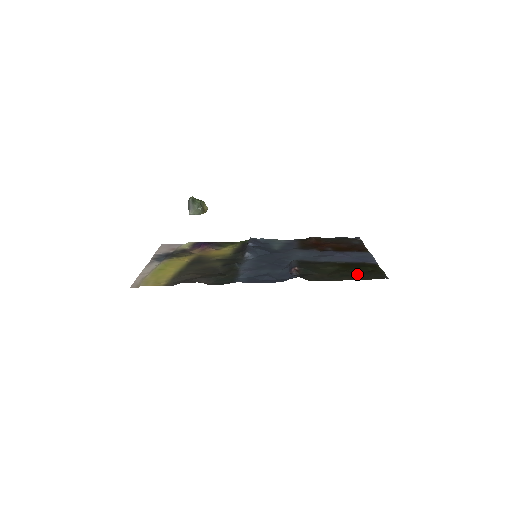
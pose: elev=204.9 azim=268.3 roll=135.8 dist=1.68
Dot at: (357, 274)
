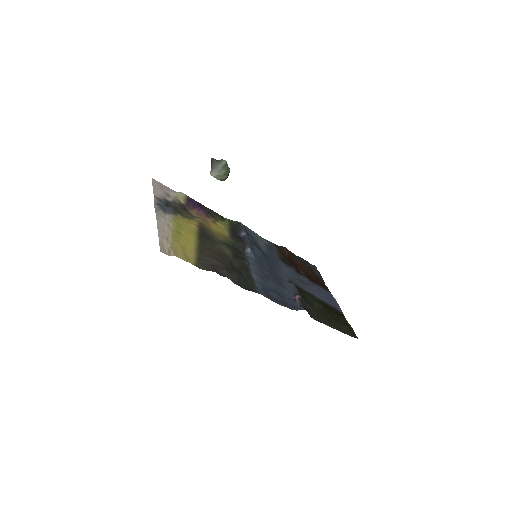
Dot at: (337, 323)
